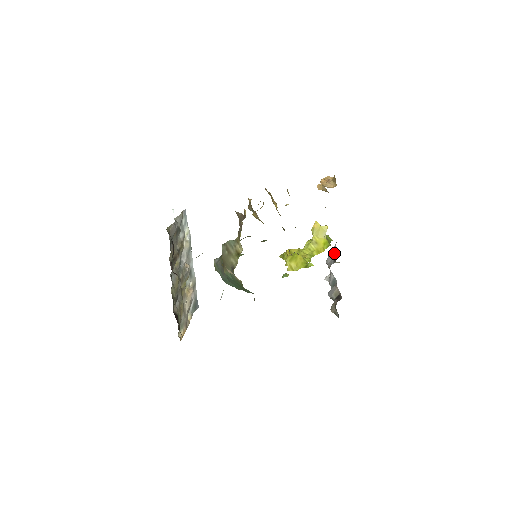
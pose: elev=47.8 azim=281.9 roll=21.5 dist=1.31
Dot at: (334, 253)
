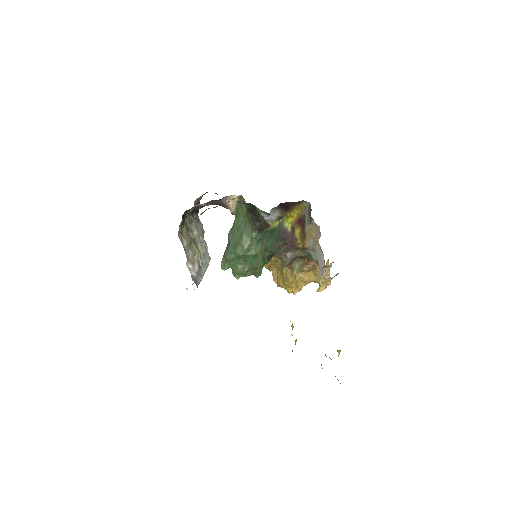
Dot at: occluded
